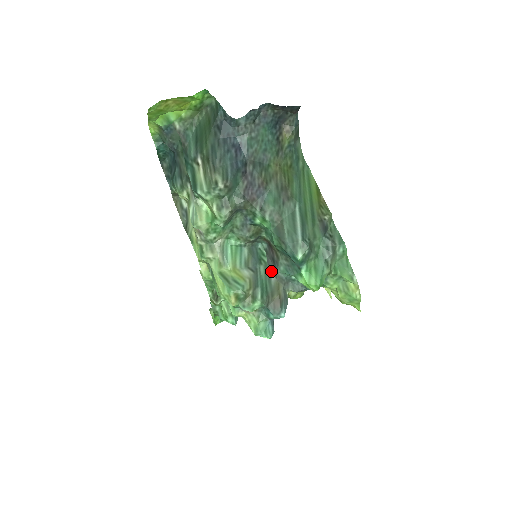
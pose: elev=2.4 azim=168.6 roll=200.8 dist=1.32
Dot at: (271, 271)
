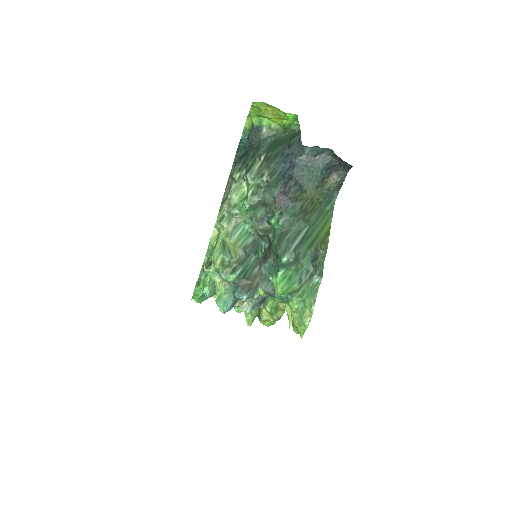
Dot at: (258, 264)
